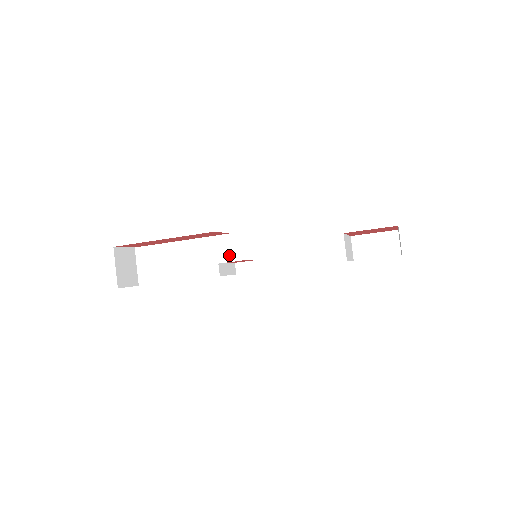
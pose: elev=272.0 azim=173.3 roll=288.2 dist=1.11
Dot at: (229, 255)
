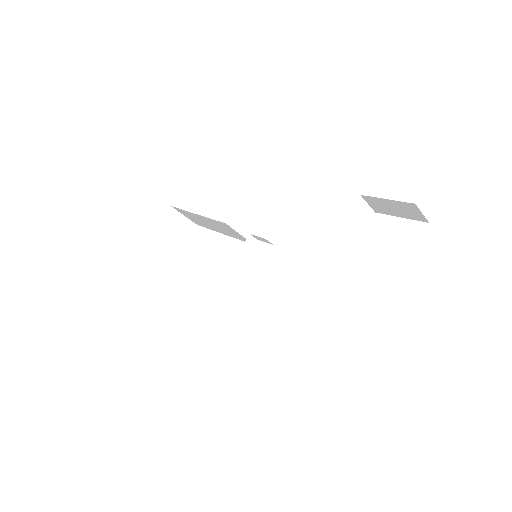
Dot at: (239, 234)
